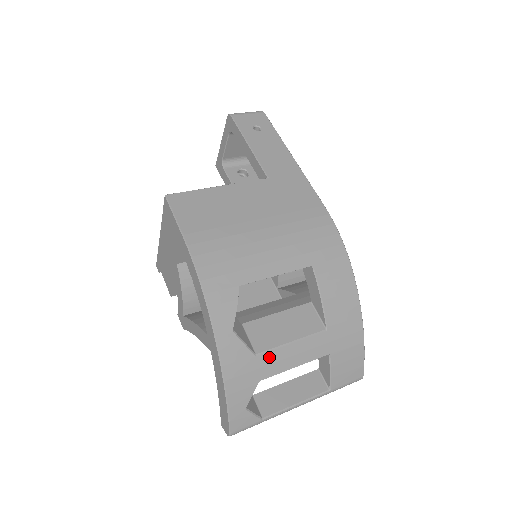
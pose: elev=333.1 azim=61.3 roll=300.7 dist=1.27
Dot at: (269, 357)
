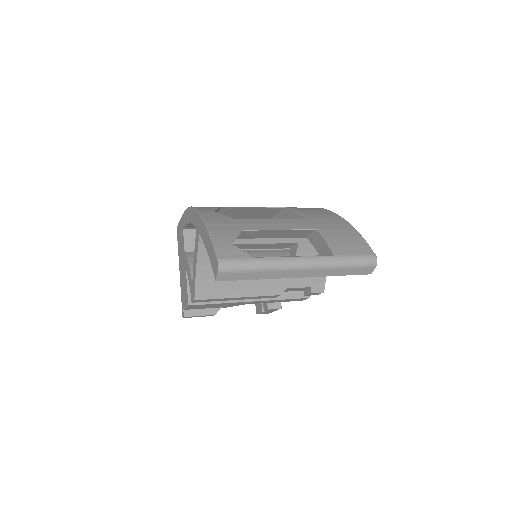
Dot at: (250, 221)
